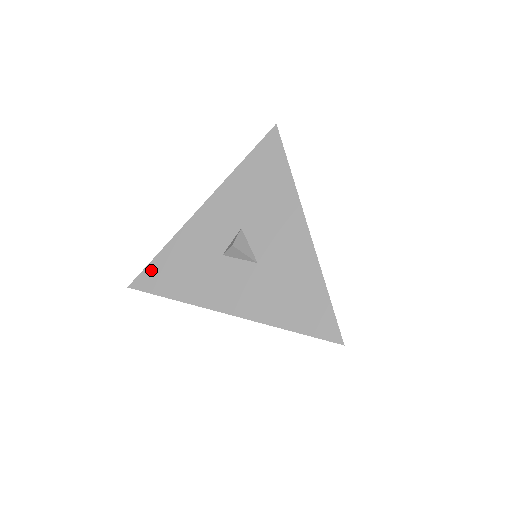
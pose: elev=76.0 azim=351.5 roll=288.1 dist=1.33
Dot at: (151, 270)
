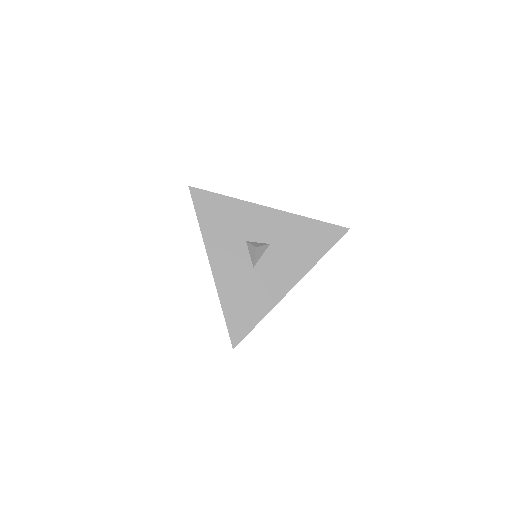
Dot at: (209, 196)
